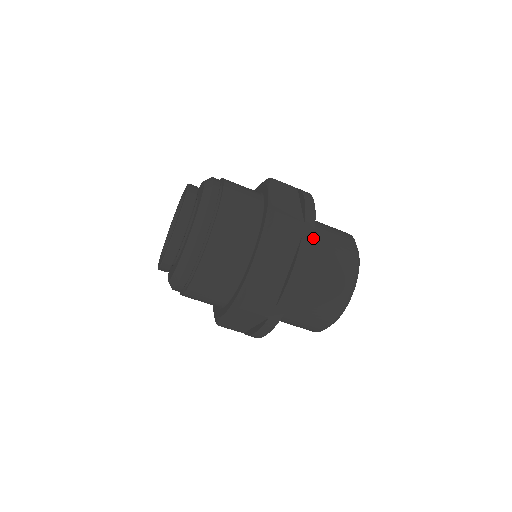
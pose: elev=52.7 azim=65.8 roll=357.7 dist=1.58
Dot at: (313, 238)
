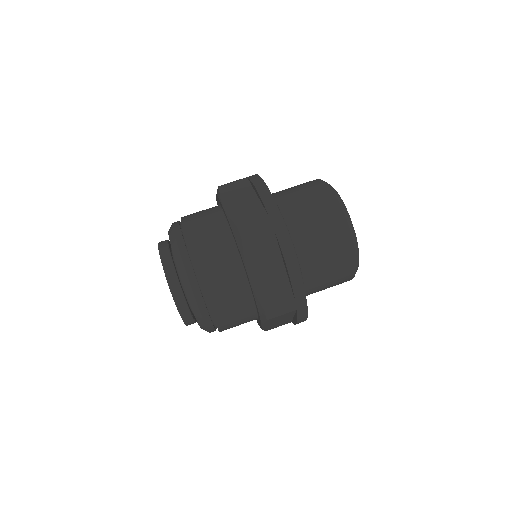
Dot at: occluded
